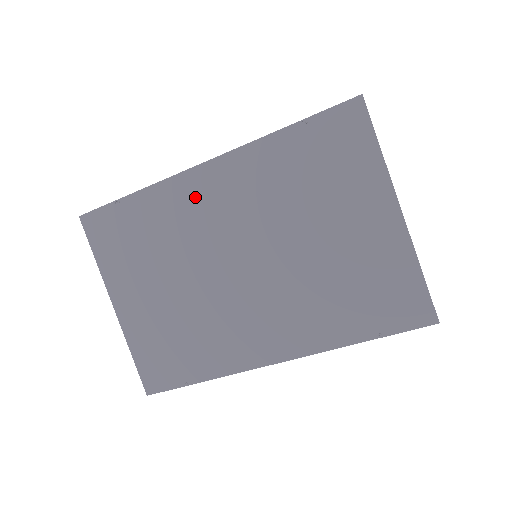
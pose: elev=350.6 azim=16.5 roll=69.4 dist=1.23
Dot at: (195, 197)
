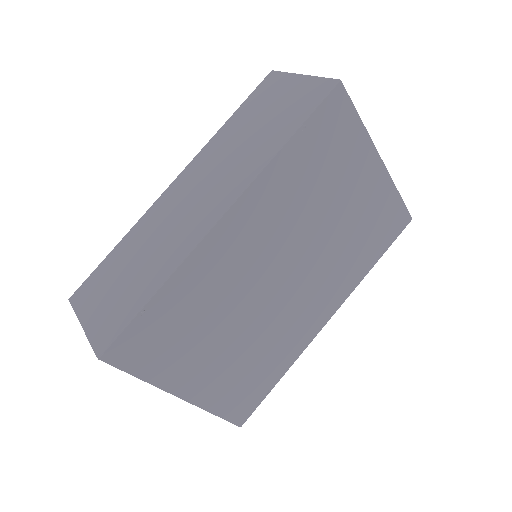
Dot at: (226, 251)
